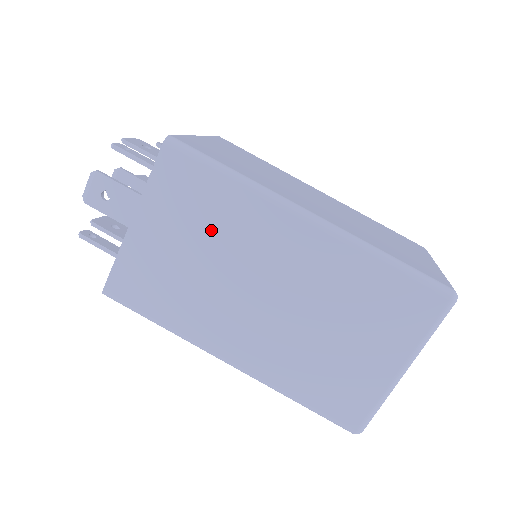
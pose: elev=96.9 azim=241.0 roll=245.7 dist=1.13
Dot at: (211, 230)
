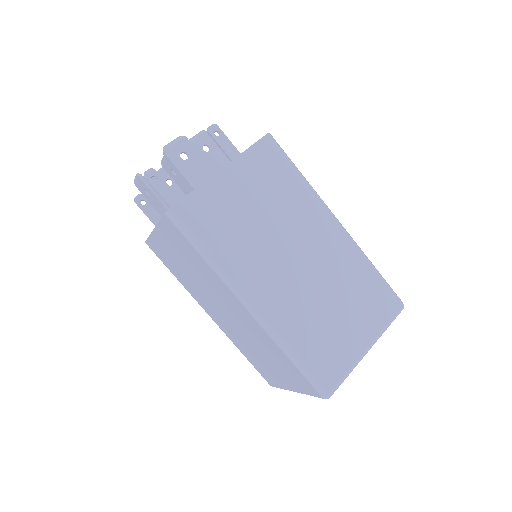
Dot at: (196, 269)
